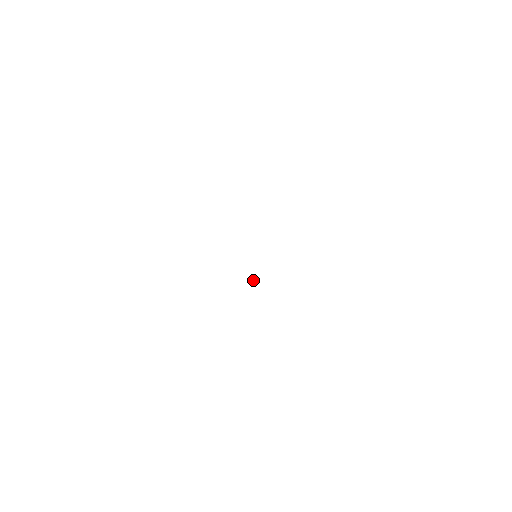
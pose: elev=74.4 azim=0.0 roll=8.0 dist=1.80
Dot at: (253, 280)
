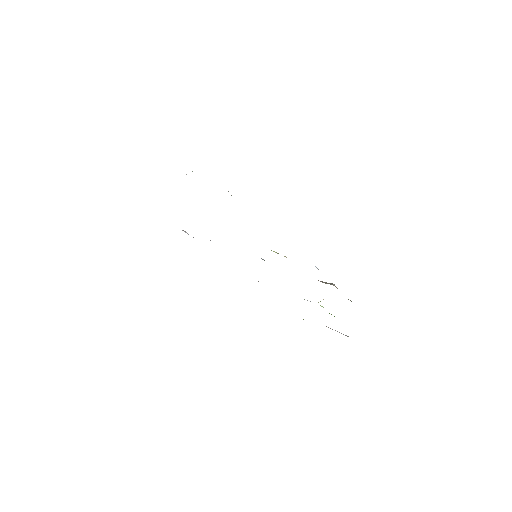
Dot at: occluded
